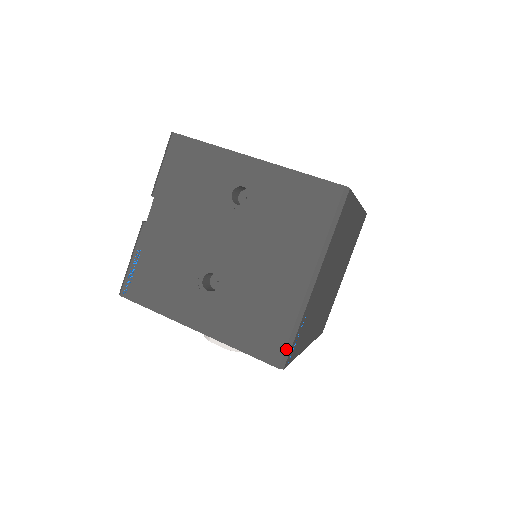
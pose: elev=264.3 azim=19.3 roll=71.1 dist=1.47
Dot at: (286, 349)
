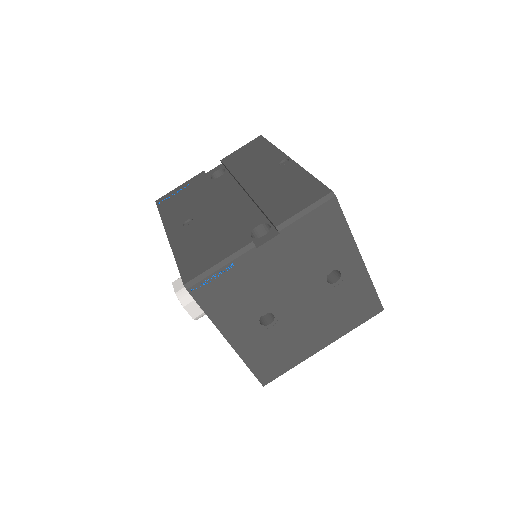
Dot at: occluded
